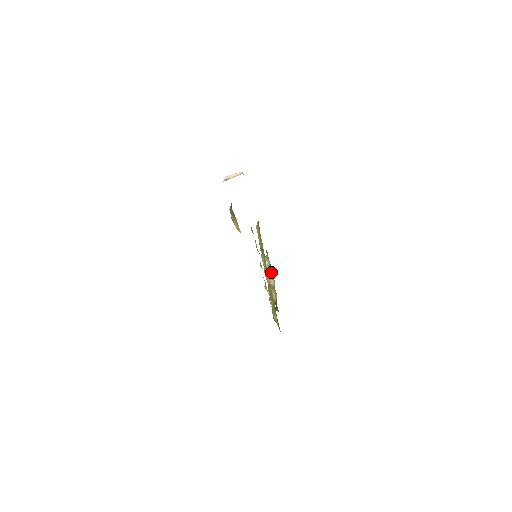
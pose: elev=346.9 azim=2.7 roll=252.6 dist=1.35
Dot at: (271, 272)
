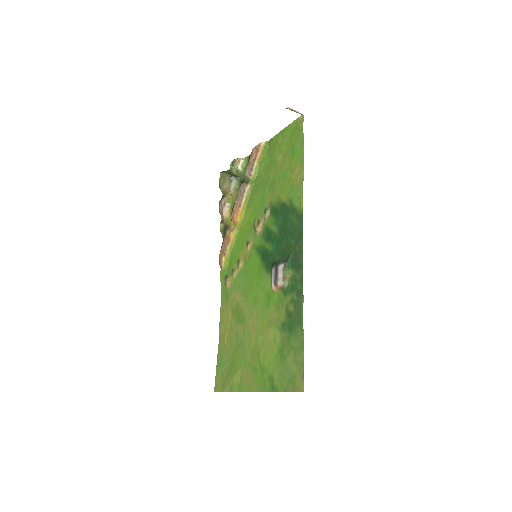
Dot at: (237, 185)
